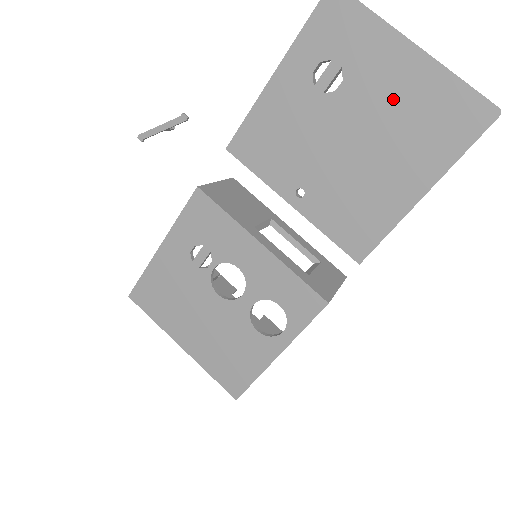
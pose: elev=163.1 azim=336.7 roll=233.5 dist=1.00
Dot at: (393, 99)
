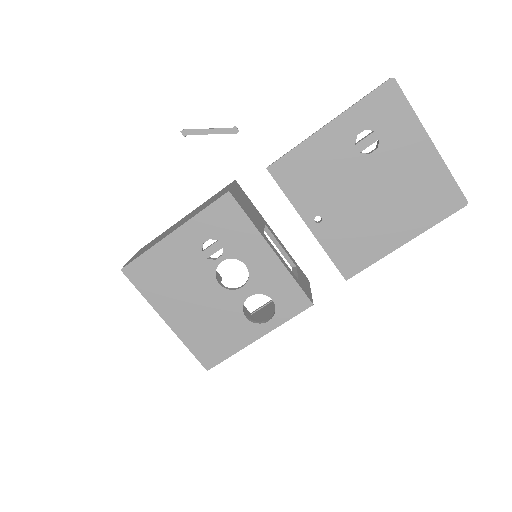
Dot at: (407, 173)
